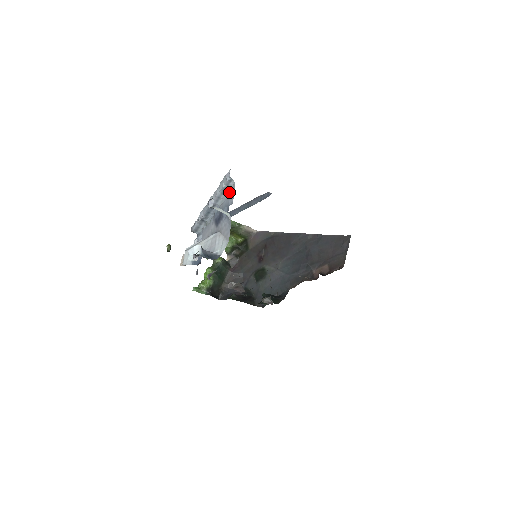
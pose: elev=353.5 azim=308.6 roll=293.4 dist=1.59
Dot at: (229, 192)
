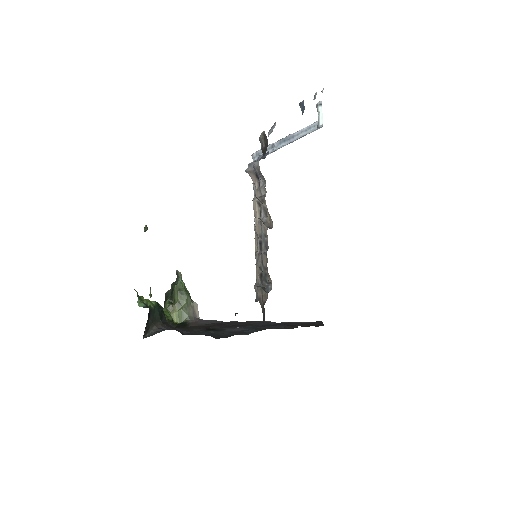
Dot at: occluded
